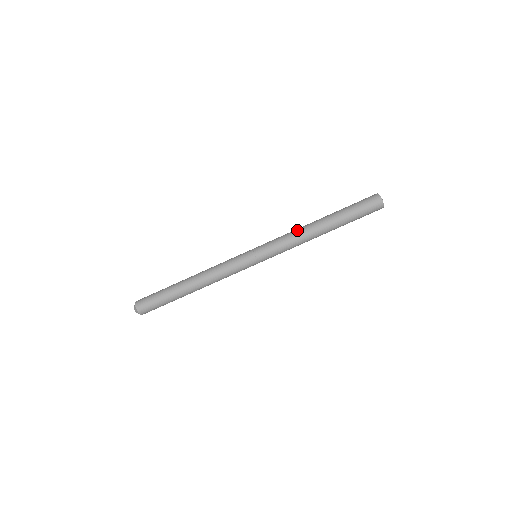
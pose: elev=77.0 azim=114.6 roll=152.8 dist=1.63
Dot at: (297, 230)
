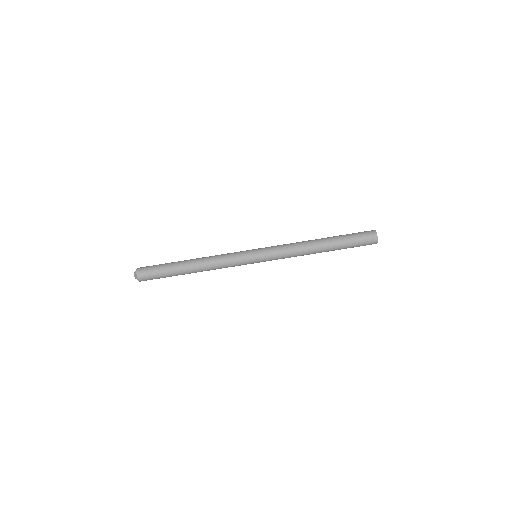
Dot at: (297, 242)
